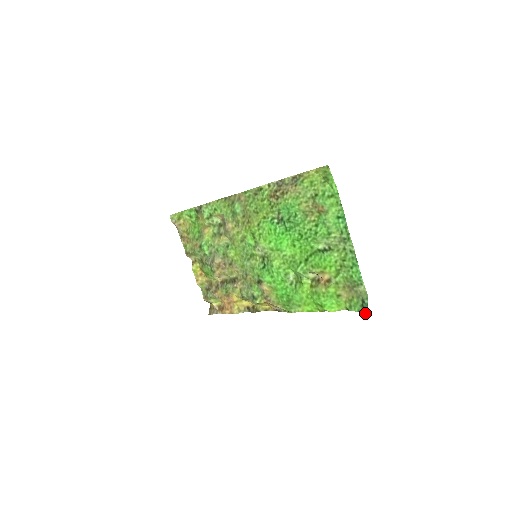
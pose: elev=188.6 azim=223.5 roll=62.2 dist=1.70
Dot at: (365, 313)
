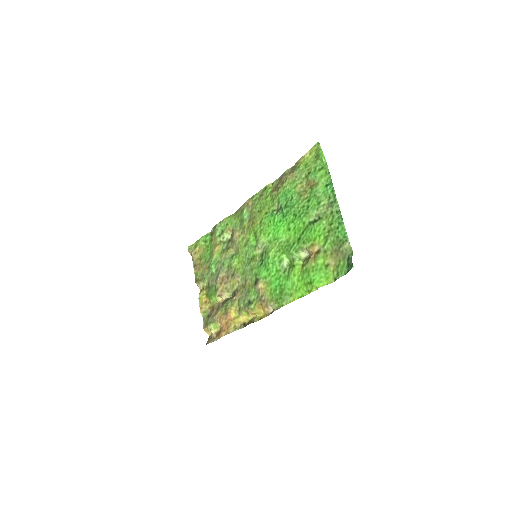
Dot at: occluded
